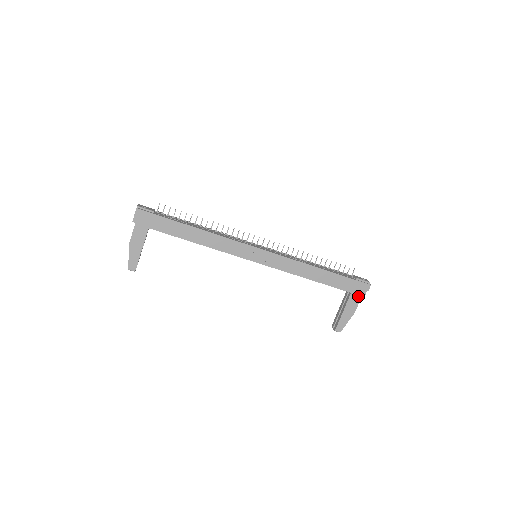
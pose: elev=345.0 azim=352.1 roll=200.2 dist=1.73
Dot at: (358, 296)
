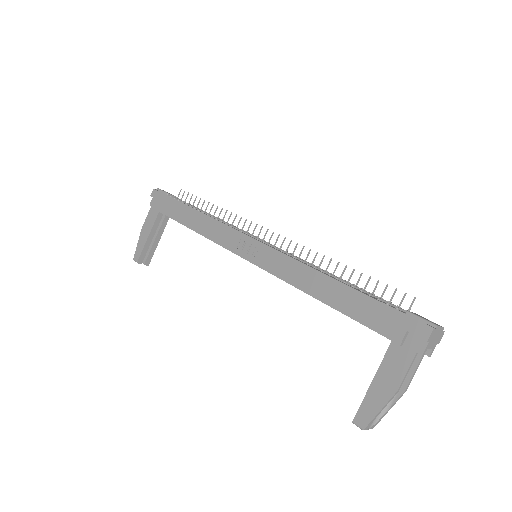
Dot at: (407, 352)
